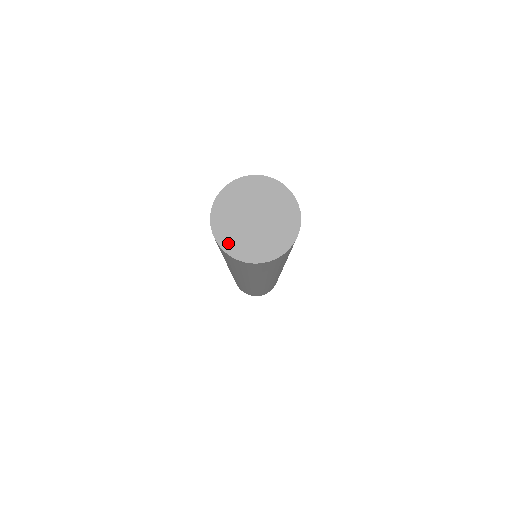
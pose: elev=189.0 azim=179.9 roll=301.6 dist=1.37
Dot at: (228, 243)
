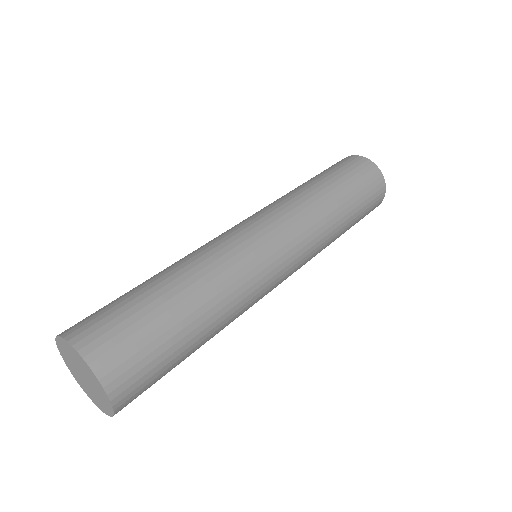
Dot at: (82, 387)
